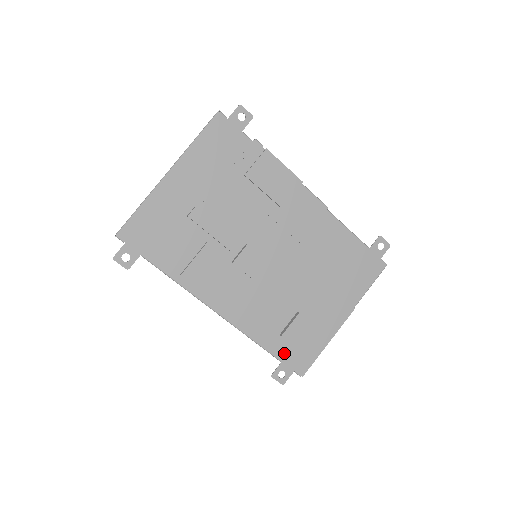
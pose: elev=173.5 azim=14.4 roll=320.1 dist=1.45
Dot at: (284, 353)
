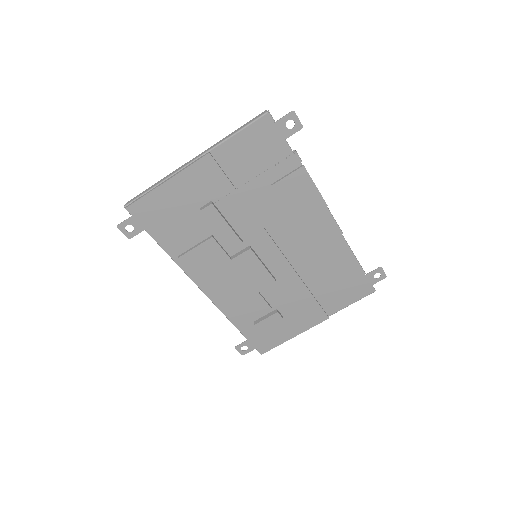
Dot at: (252, 335)
